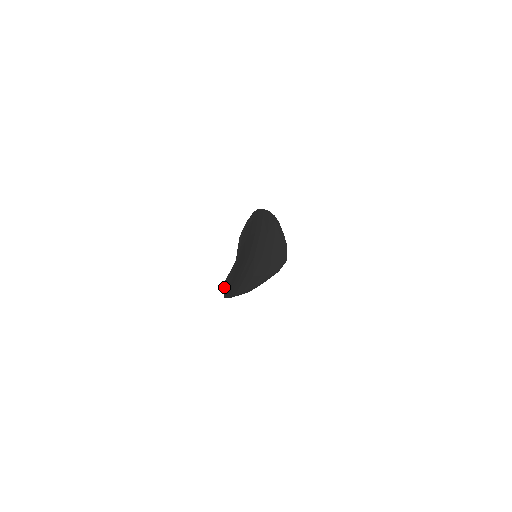
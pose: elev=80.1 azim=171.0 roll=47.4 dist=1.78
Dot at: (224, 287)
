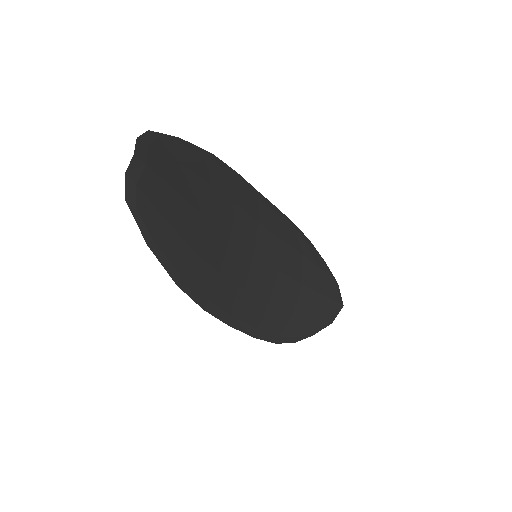
Dot at: (142, 230)
